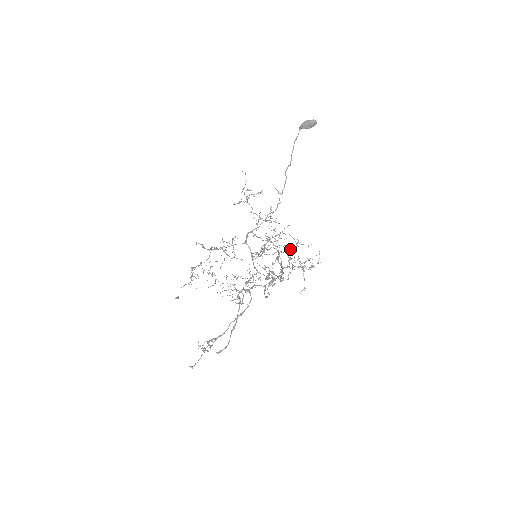
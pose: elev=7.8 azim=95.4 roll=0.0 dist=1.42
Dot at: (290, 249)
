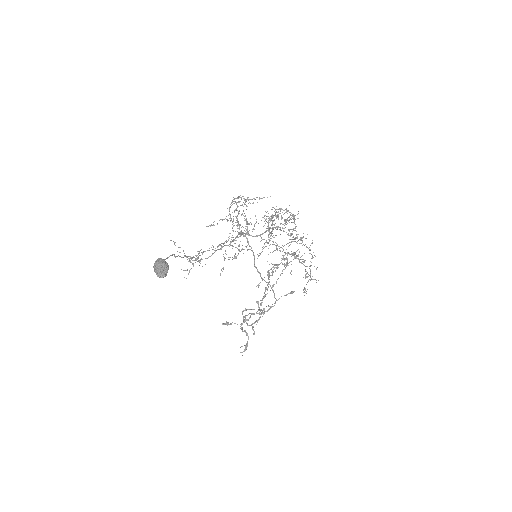
Dot at: (293, 239)
